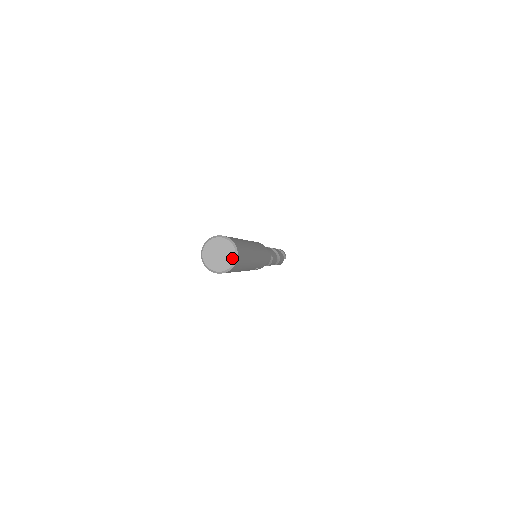
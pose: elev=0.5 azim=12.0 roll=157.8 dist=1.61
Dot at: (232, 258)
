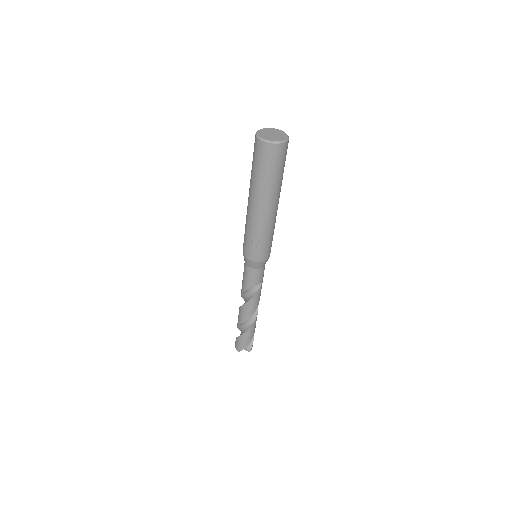
Dot at: (281, 139)
